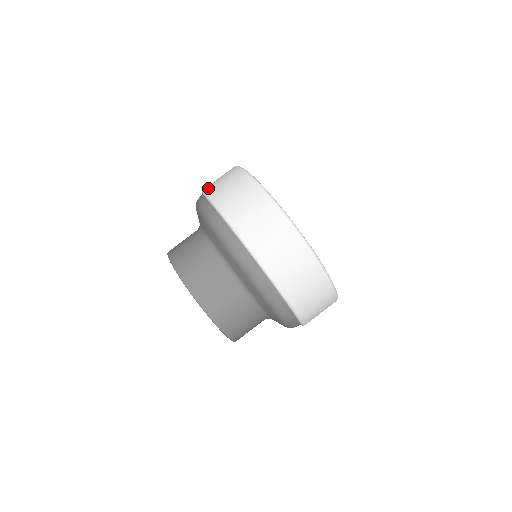
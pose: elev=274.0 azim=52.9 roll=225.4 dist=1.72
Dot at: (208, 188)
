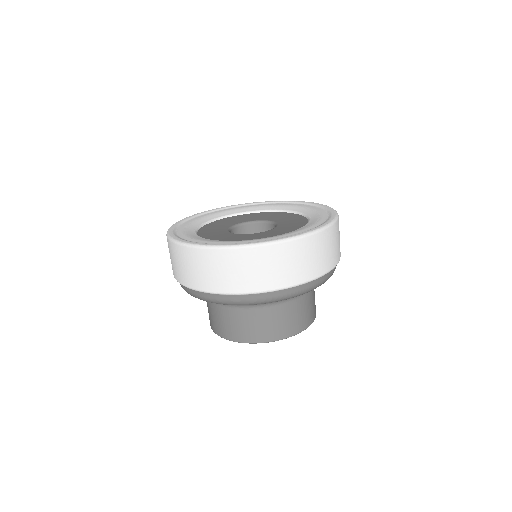
Dot at: (212, 288)
